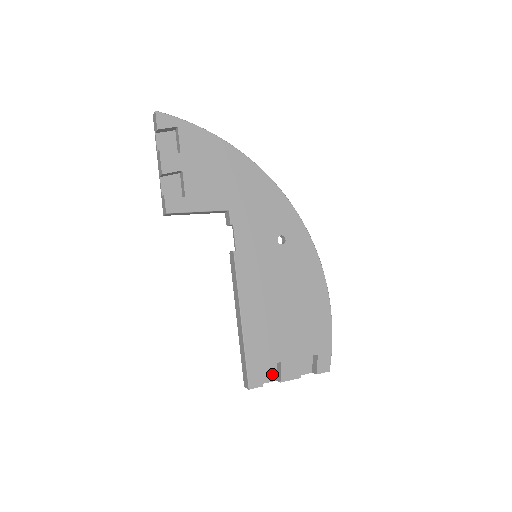
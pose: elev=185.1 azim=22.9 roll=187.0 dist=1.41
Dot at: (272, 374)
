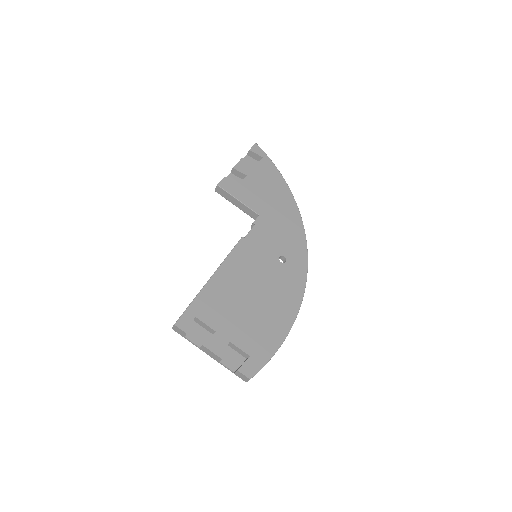
Dot at: (201, 340)
